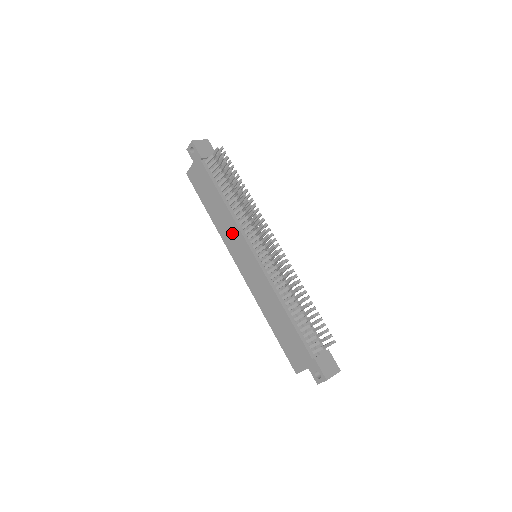
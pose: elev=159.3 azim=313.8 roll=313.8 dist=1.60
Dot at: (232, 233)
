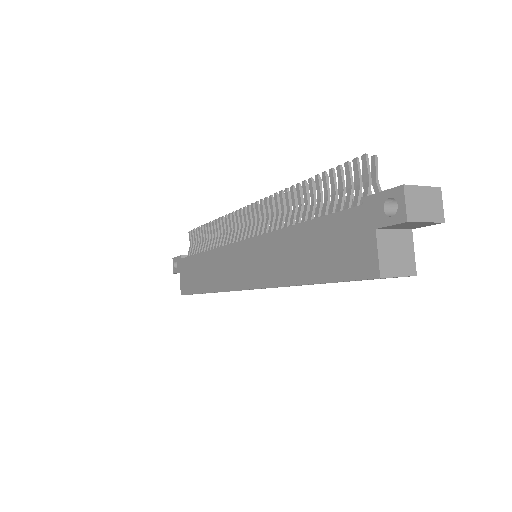
Dot at: (221, 265)
